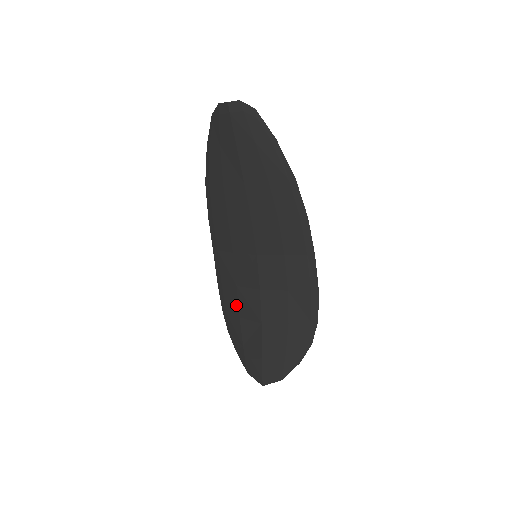
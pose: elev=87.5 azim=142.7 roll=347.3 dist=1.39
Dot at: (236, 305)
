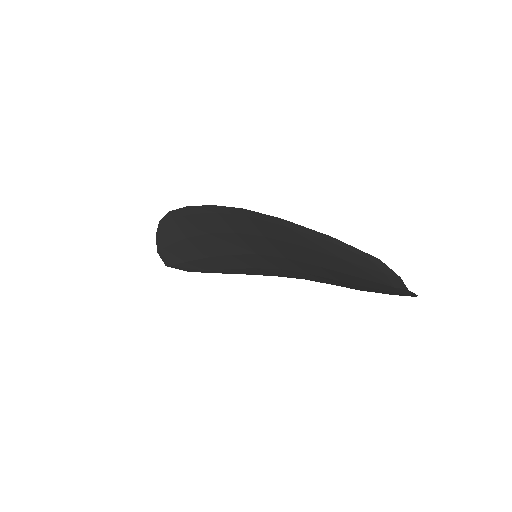
Dot at: (192, 234)
